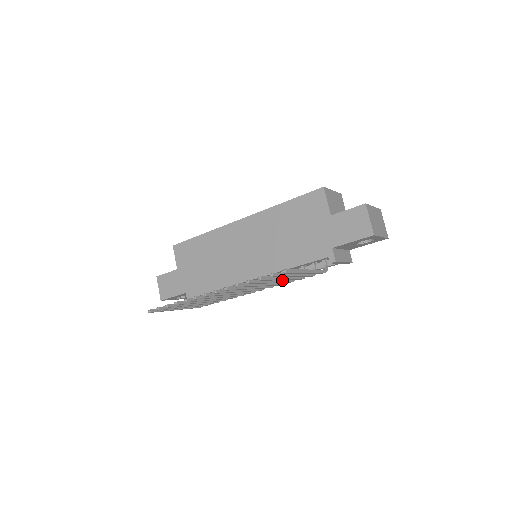
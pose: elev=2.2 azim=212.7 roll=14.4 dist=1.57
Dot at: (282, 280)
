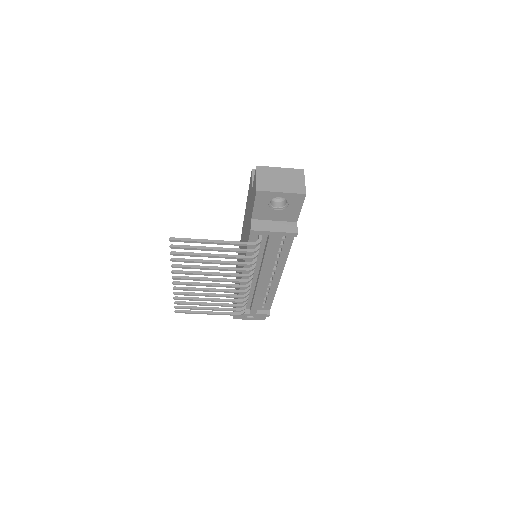
Dot at: (229, 262)
